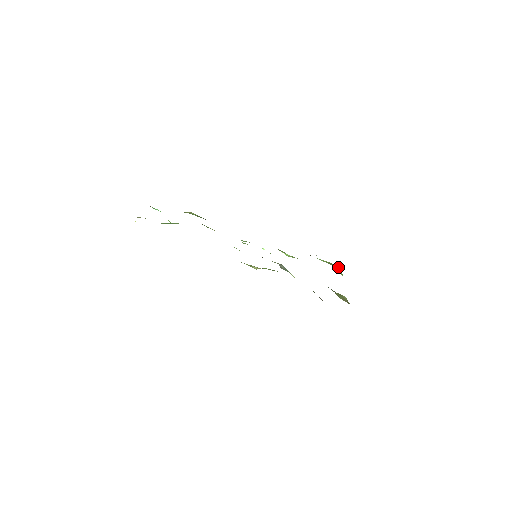
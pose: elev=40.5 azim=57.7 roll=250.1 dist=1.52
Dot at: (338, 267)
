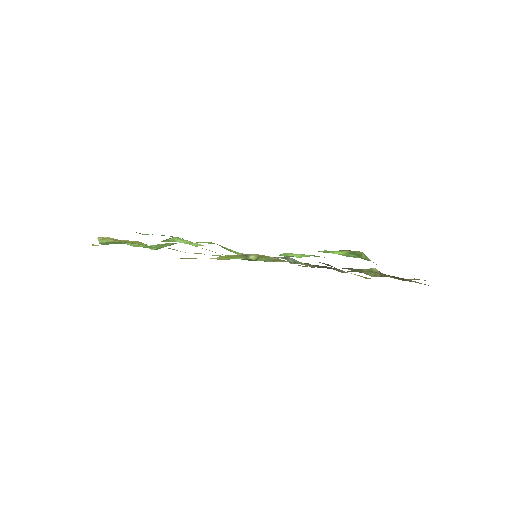
Dot at: (359, 252)
